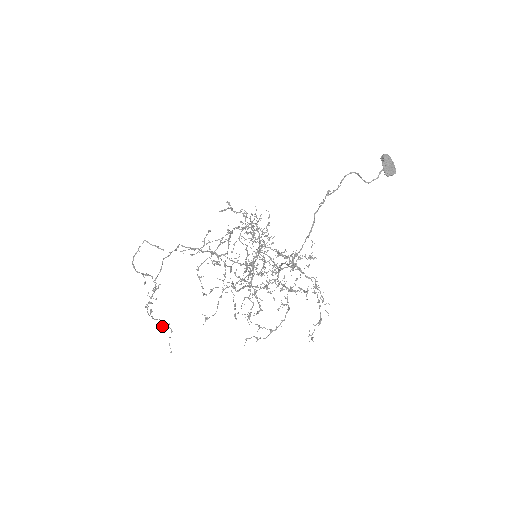
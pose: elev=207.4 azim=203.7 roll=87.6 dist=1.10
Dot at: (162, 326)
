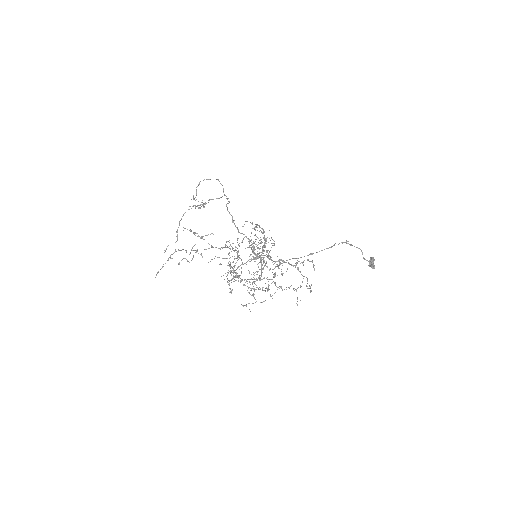
Dot at: (177, 232)
